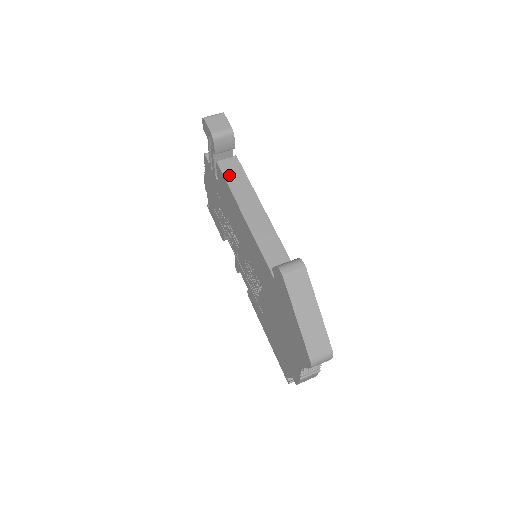
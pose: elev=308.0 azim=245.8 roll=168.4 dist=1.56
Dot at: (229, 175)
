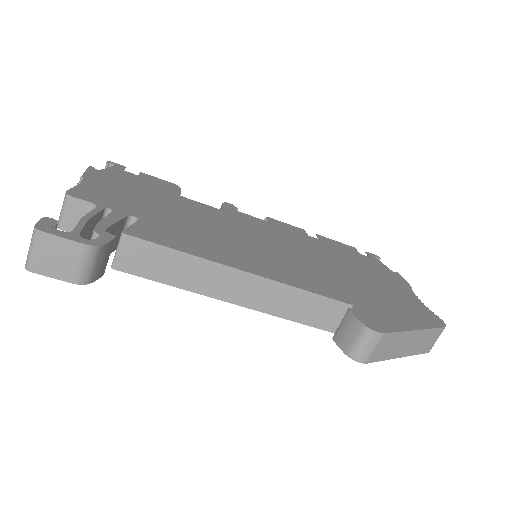
Dot at: (153, 272)
